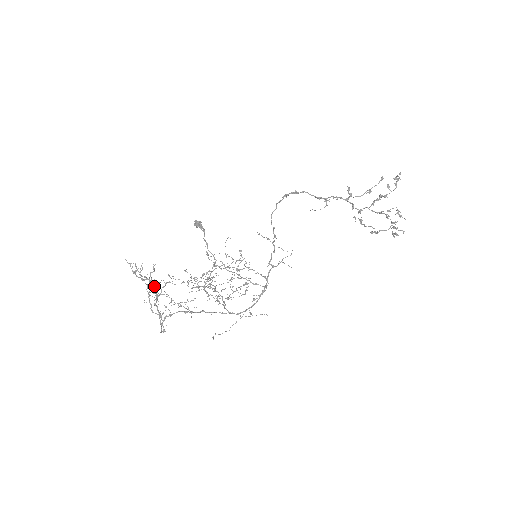
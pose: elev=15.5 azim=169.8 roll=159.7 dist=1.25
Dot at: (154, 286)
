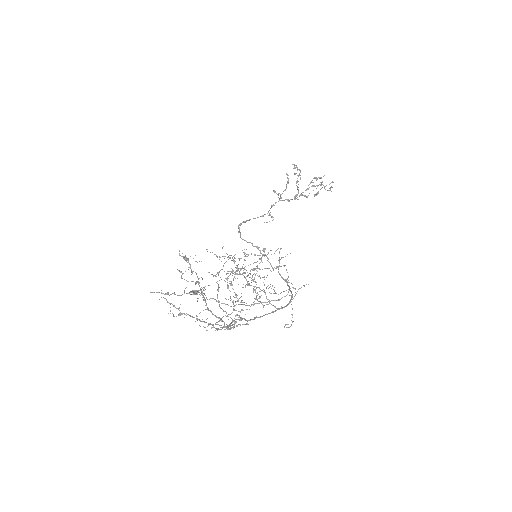
Dot at: (192, 281)
